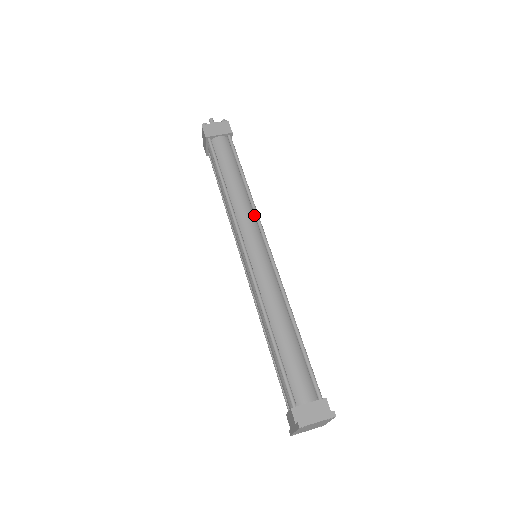
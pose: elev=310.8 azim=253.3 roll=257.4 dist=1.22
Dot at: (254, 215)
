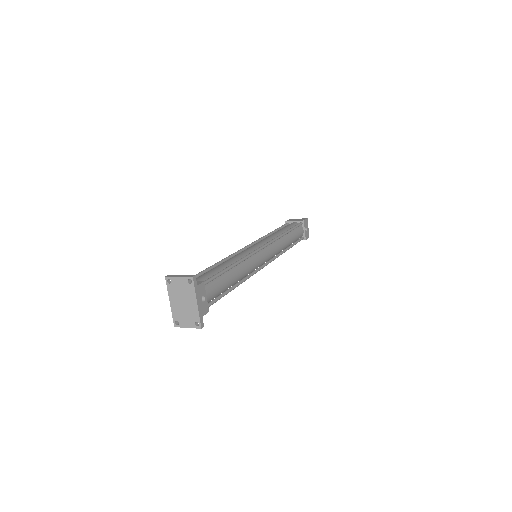
Dot at: occluded
